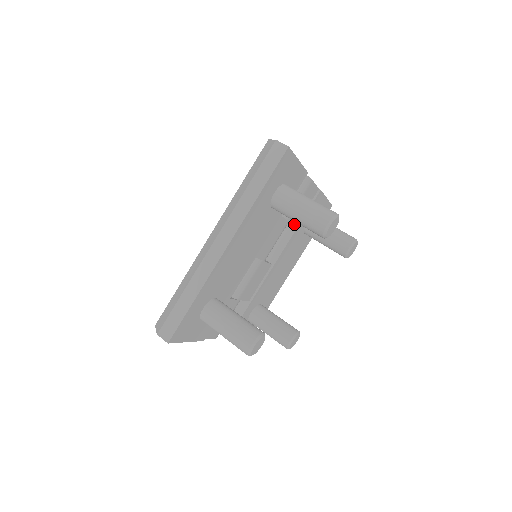
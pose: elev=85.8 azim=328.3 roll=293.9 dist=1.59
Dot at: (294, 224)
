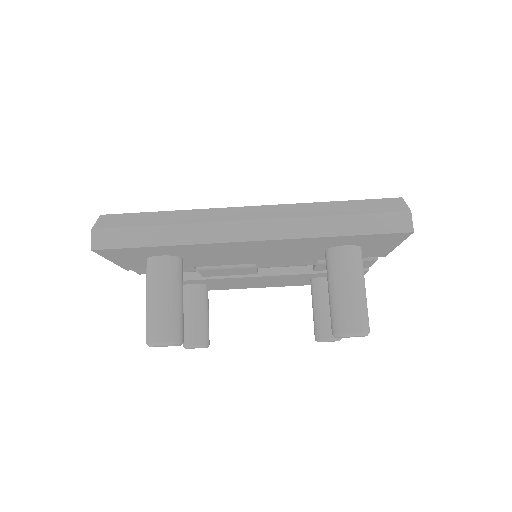
Dot at: (316, 269)
